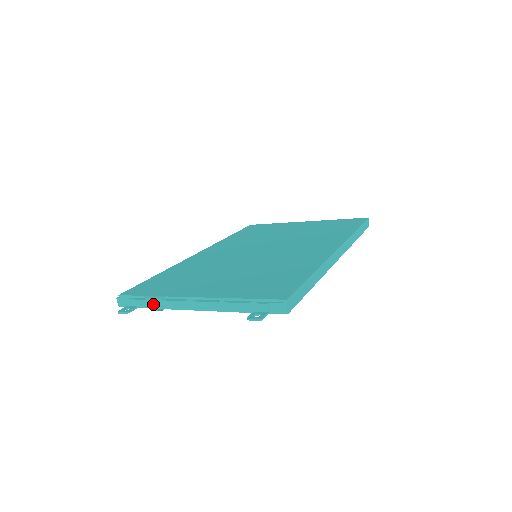
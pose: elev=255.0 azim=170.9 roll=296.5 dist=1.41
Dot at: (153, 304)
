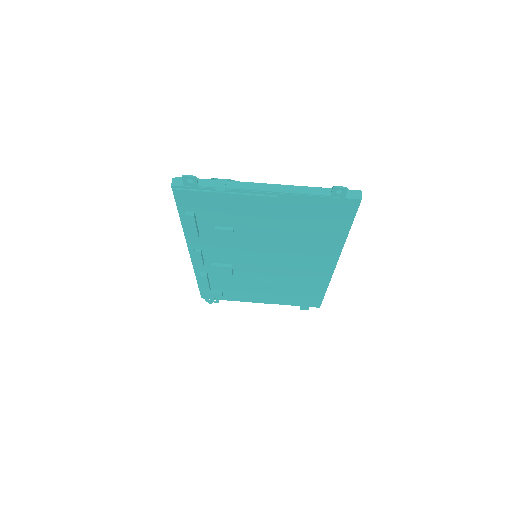
Dot at: (223, 180)
